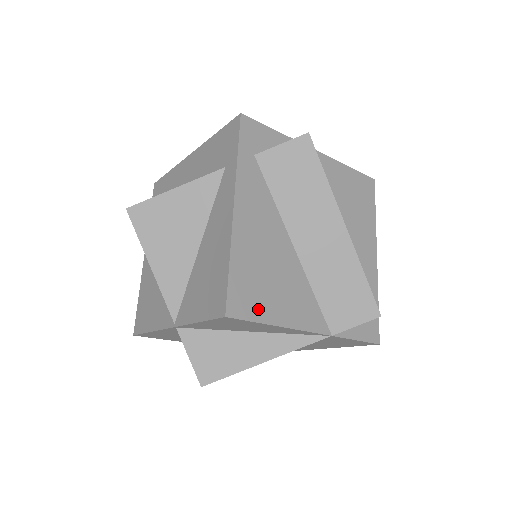
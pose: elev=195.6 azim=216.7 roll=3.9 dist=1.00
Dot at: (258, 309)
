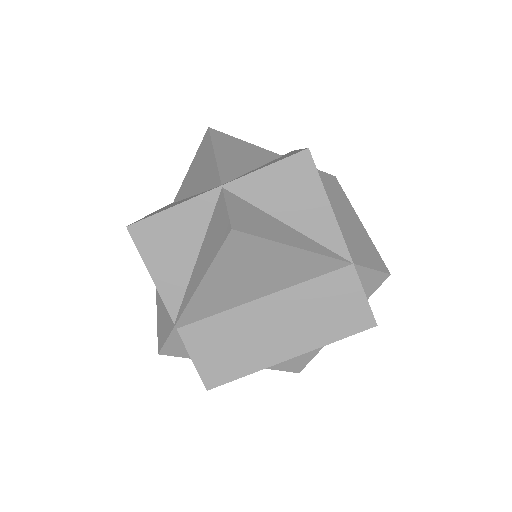
Dot at: occluded
